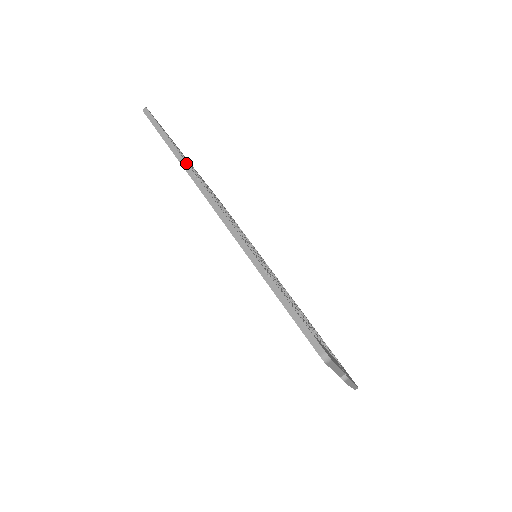
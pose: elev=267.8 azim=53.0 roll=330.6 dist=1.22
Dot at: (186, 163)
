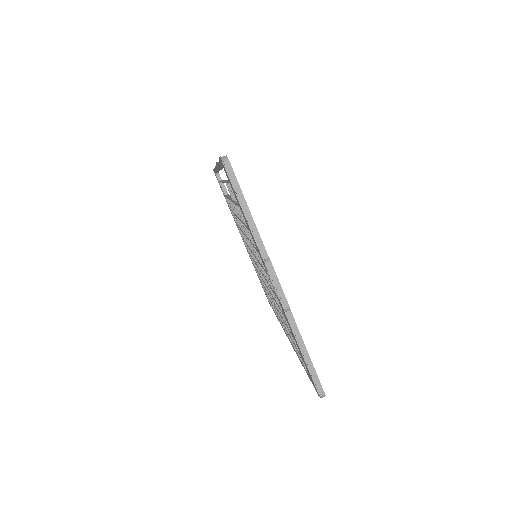
Dot at: occluded
